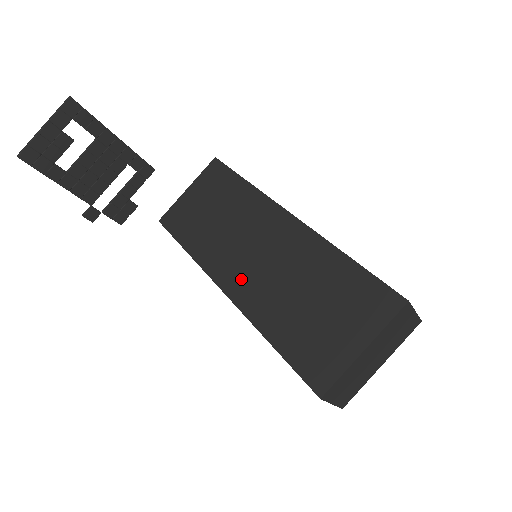
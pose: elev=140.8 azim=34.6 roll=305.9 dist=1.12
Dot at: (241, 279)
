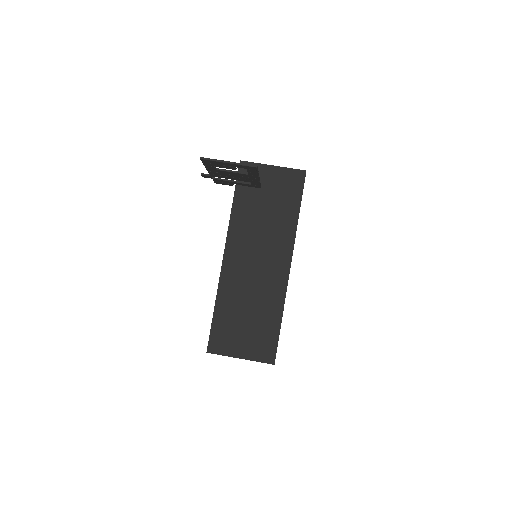
Dot at: (237, 263)
